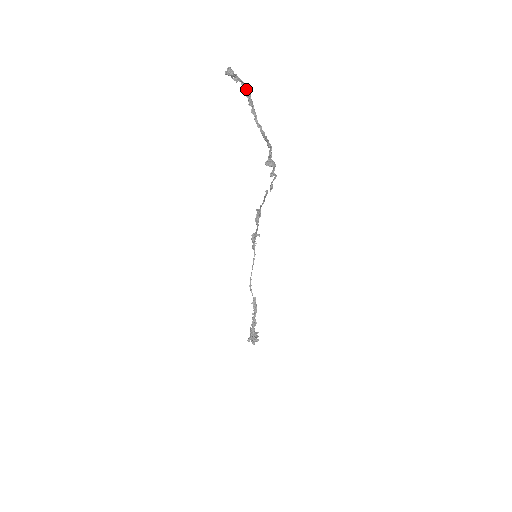
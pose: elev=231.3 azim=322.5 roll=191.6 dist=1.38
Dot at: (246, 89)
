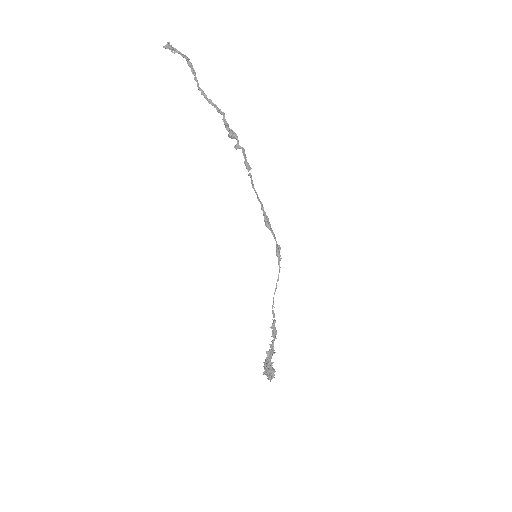
Dot at: (189, 61)
